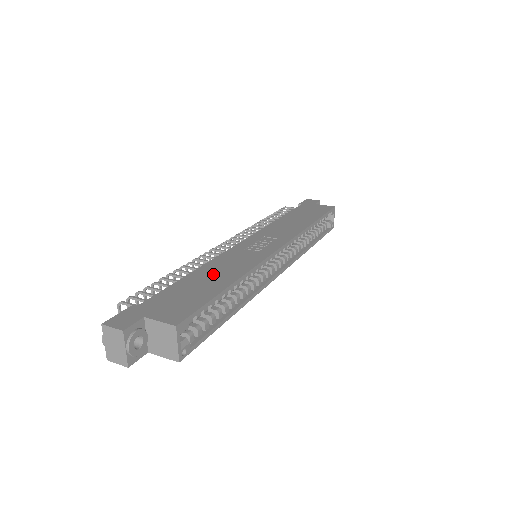
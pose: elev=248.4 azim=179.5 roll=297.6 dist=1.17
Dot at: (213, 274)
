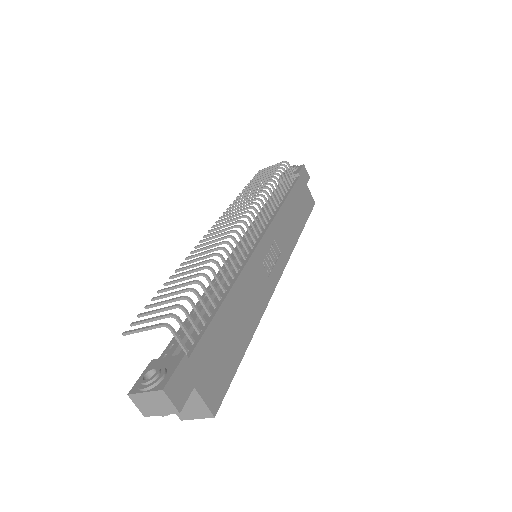
Dot at: (241, 311)
